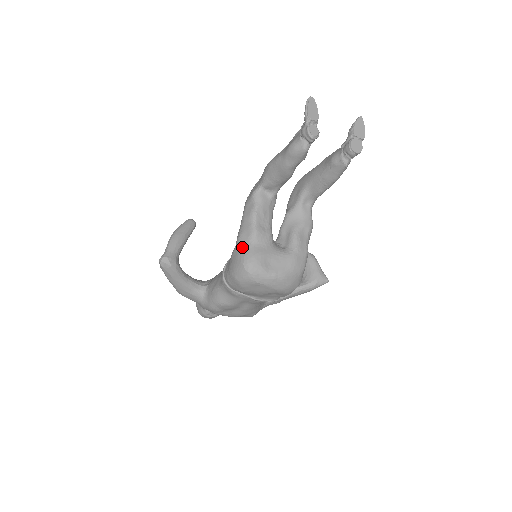
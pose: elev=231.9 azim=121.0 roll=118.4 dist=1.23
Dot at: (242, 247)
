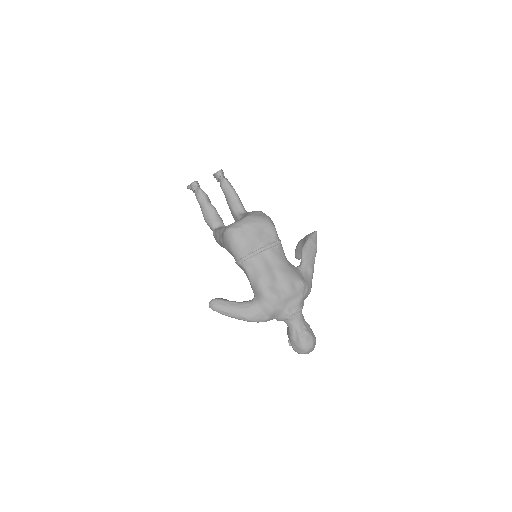
Dot at: (222, 237)
